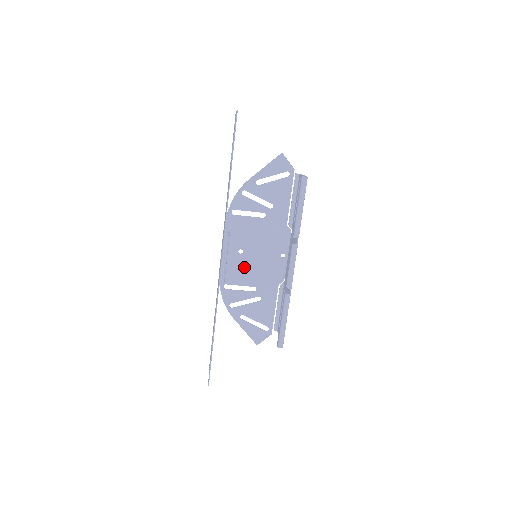
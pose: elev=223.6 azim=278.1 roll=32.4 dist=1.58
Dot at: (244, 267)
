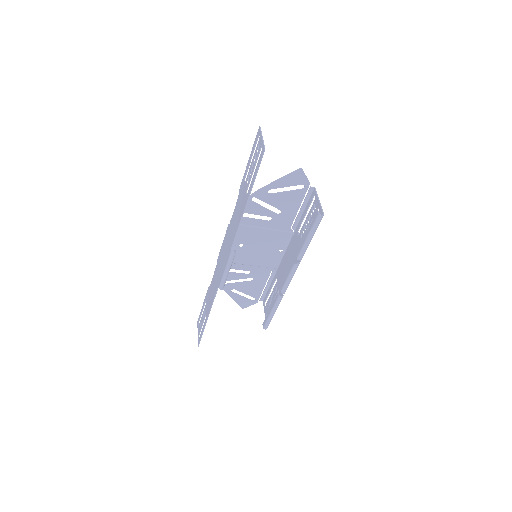
Dot at: (242, 257)
